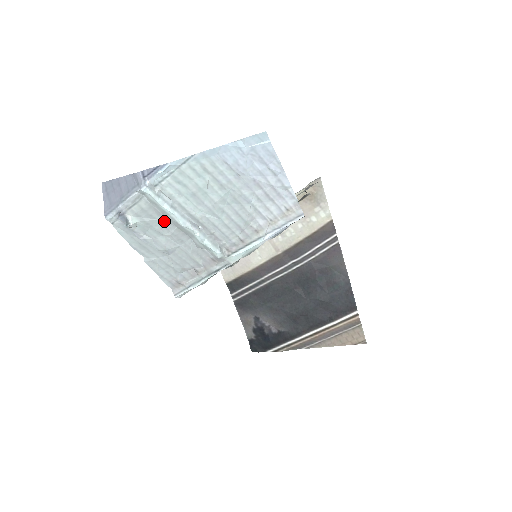
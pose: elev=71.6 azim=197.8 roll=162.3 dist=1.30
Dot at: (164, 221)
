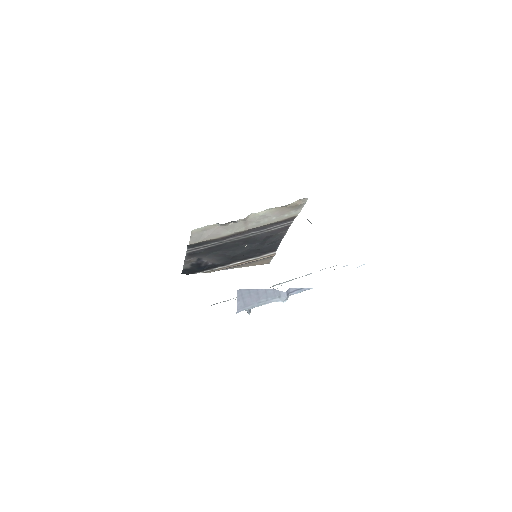
Dot at: occluded
